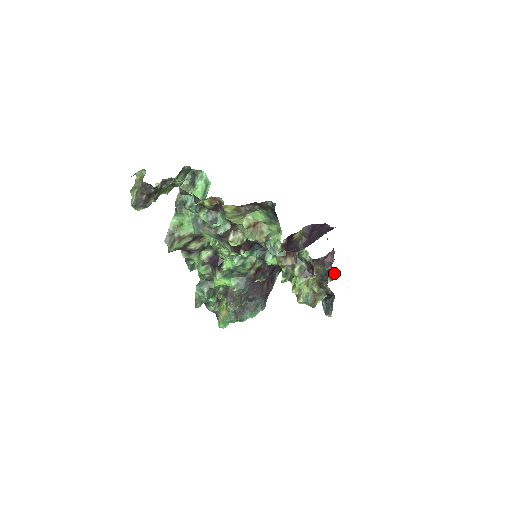
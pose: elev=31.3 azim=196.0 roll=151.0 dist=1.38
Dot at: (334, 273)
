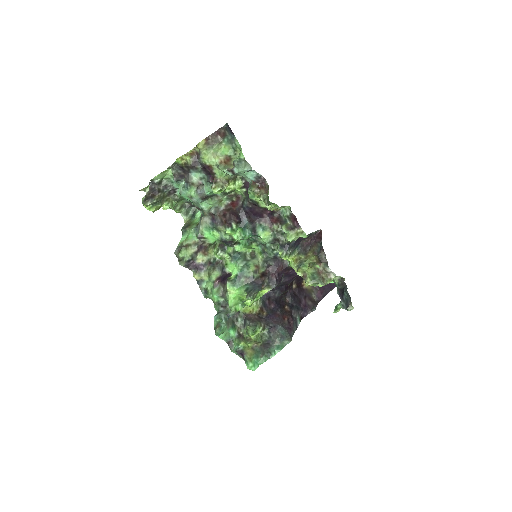
Dot at: occluded
